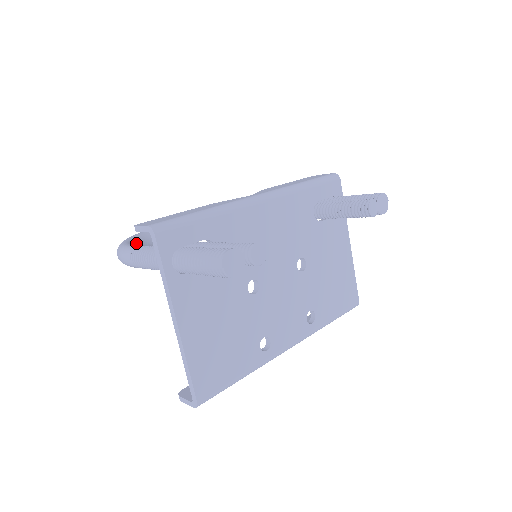
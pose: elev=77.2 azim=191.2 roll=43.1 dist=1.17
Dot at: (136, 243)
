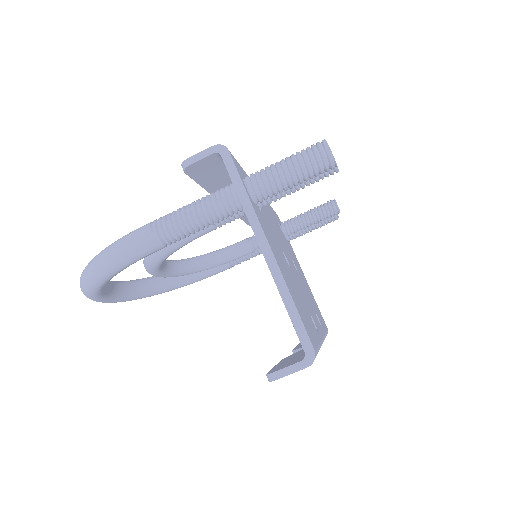
Dot at: occluded
